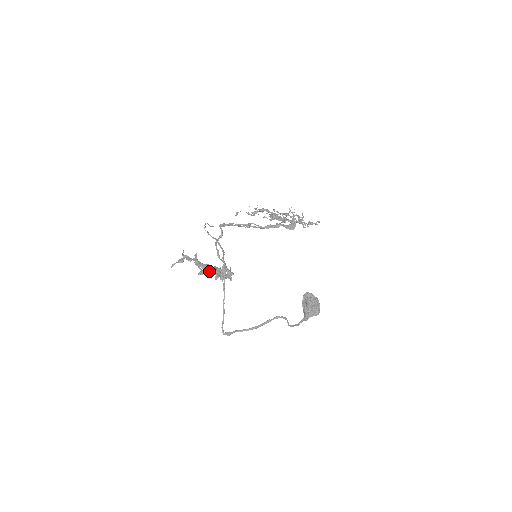
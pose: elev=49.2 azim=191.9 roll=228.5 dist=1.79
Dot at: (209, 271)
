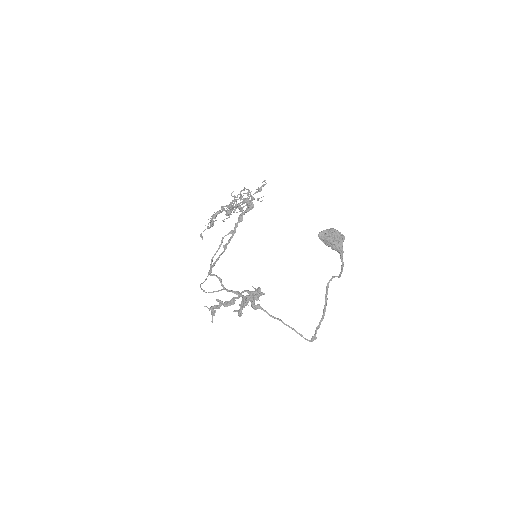
Dot at: (243, 307)
